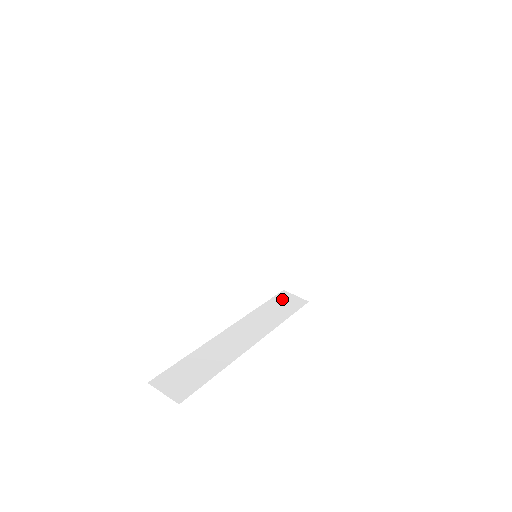
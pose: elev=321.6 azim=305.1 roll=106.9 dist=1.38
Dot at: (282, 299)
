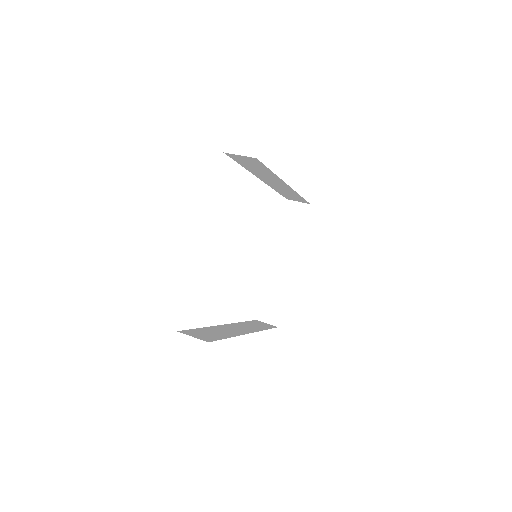
Dot at: (257, 322)
